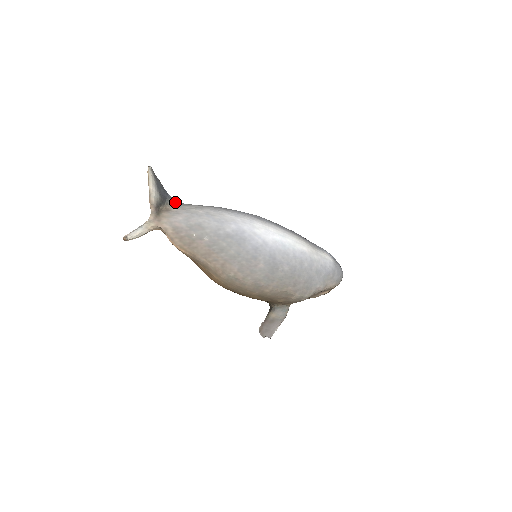
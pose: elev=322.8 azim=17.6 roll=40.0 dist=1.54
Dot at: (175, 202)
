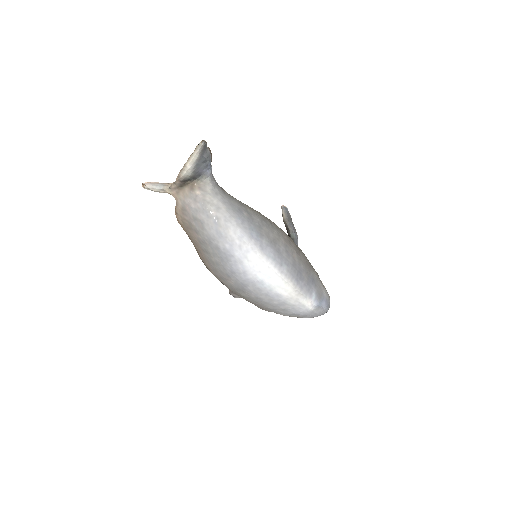
Dot at: (208, 182)
